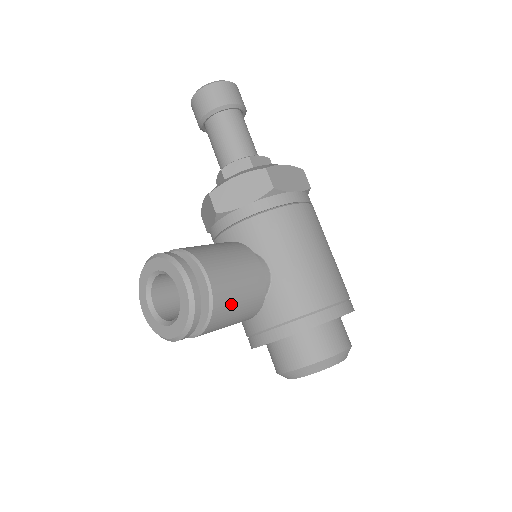
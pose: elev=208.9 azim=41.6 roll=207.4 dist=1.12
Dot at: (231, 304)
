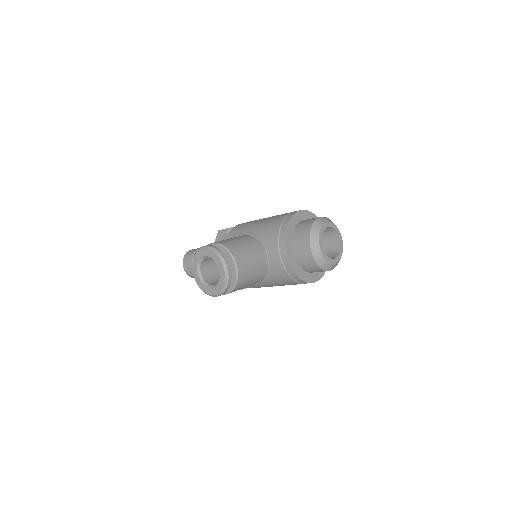
Dot at: (235, 244)
